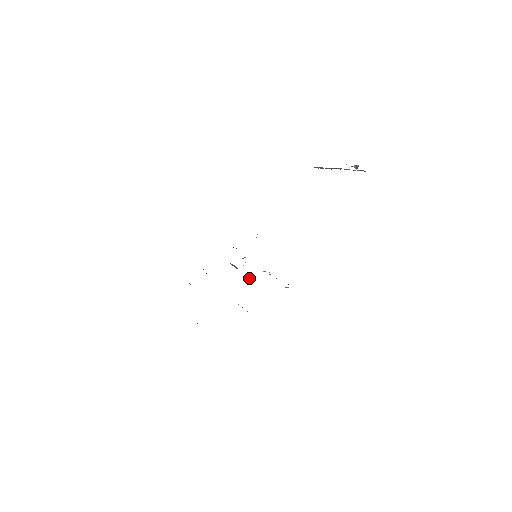
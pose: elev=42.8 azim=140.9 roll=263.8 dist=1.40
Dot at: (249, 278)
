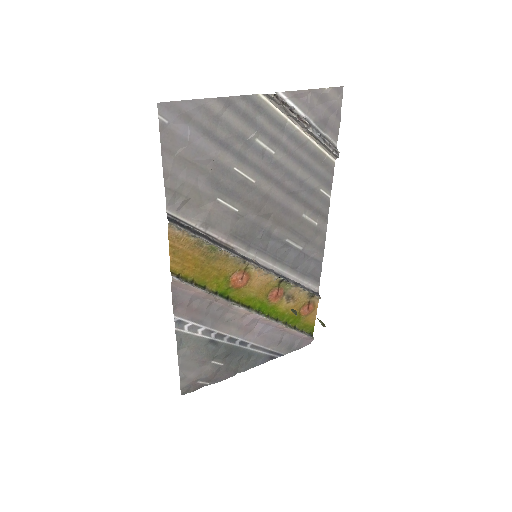
Dot at: (294, 312)
